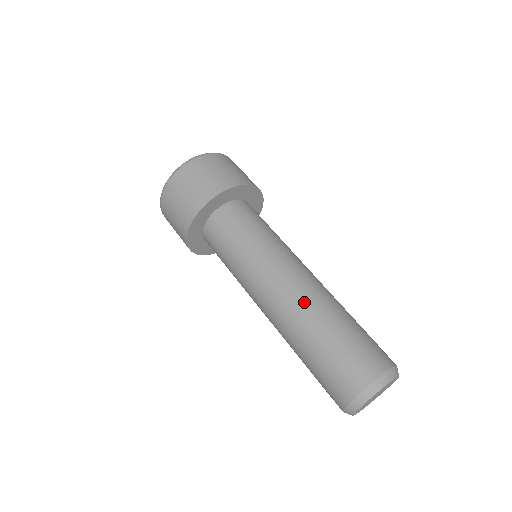
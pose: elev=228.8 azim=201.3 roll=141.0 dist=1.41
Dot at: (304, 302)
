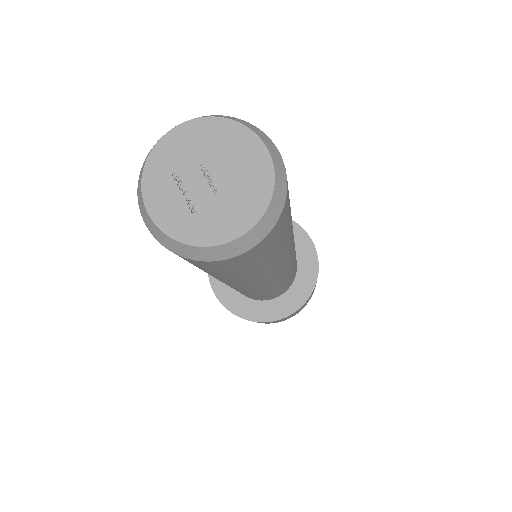
Dot at: occluded
